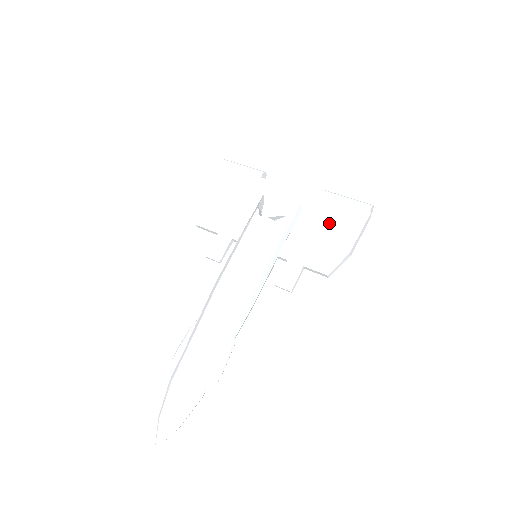
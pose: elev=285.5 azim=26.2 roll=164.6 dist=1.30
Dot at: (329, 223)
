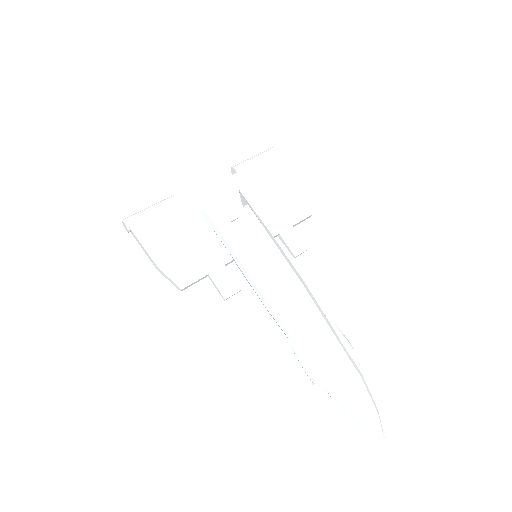
Dot at: (268, 183)
